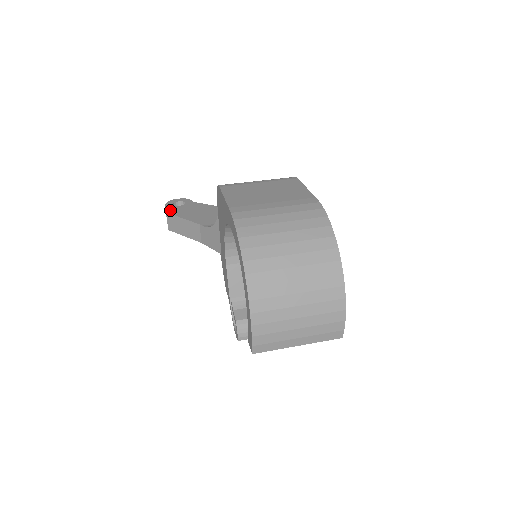
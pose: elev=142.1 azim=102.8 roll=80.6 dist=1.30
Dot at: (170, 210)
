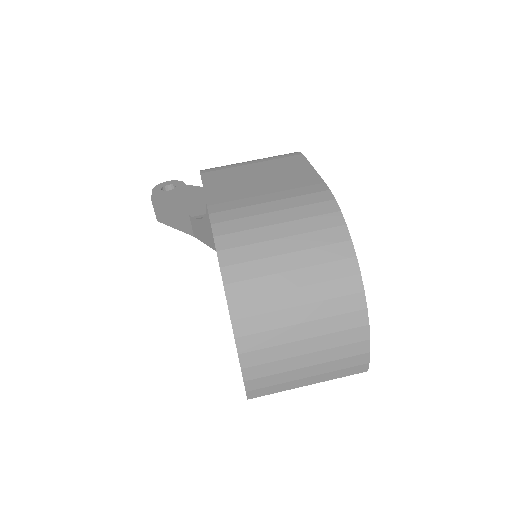
Dot at: (156, 197)
